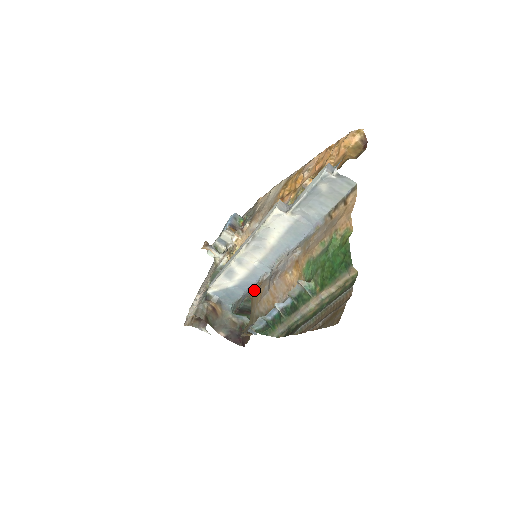
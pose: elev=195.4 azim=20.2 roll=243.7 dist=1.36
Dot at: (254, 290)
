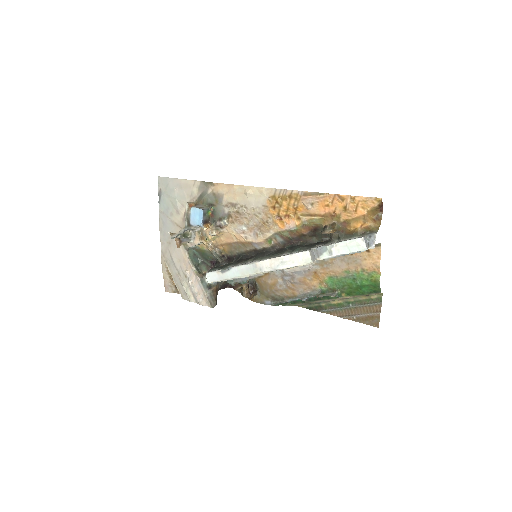
Dot at: (260, 277)
